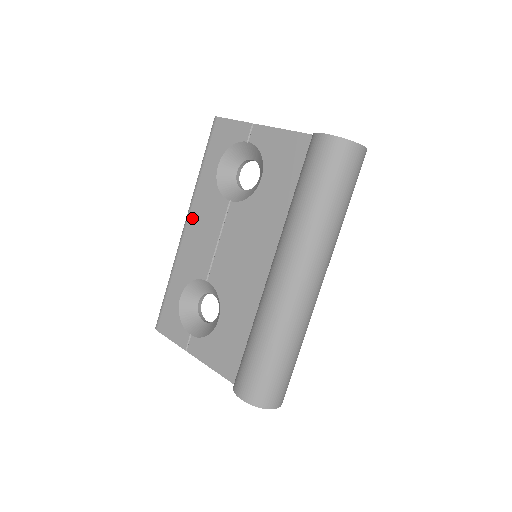
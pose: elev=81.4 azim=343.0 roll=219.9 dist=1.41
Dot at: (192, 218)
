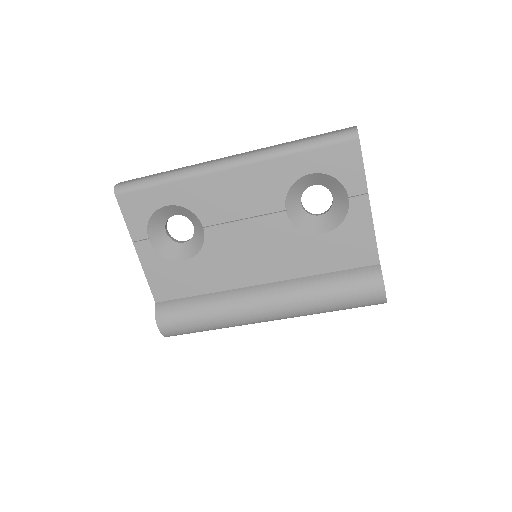
Dot at: (244, 172)
